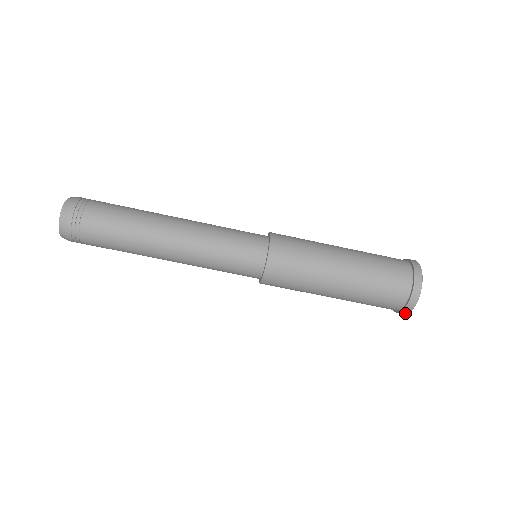
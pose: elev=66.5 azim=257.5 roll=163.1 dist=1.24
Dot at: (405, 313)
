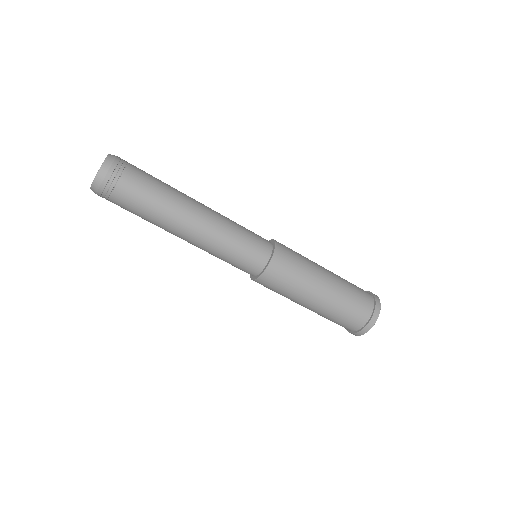
Dot at: occluded
